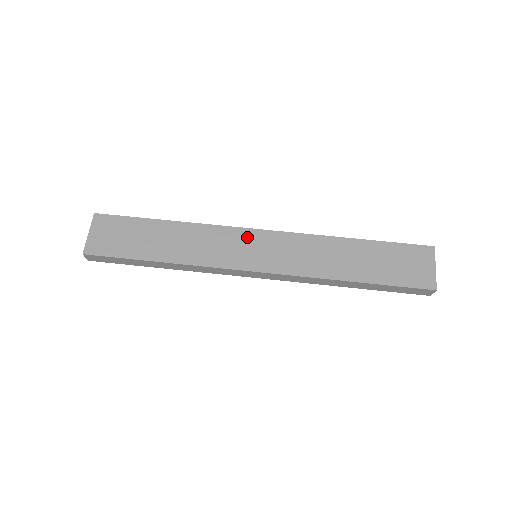
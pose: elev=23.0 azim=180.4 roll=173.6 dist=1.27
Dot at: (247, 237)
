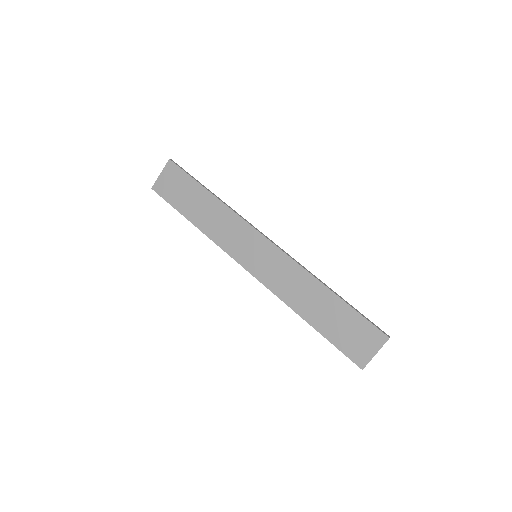
Dot at: (255, 239)
